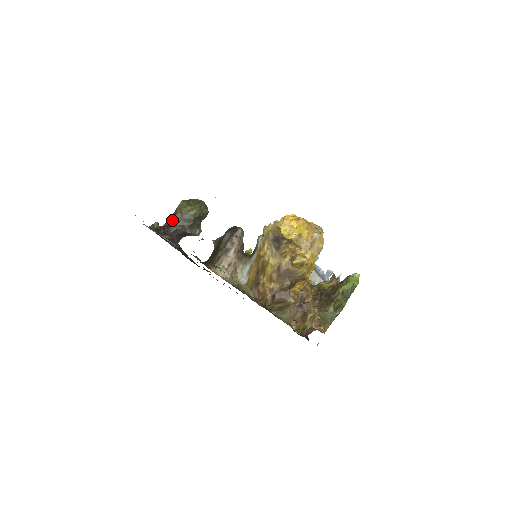
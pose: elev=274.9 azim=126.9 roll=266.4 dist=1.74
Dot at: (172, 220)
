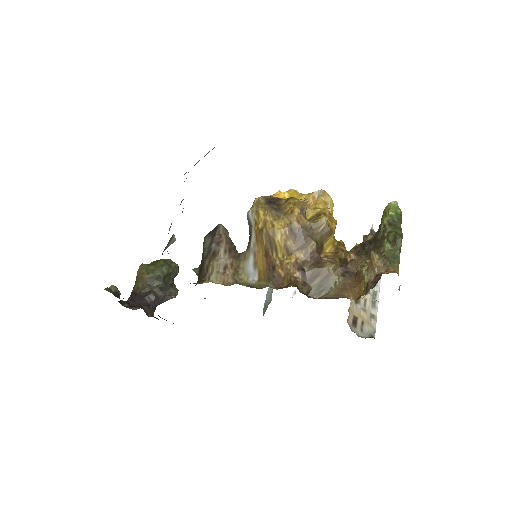
Dot at: (135, 290)
